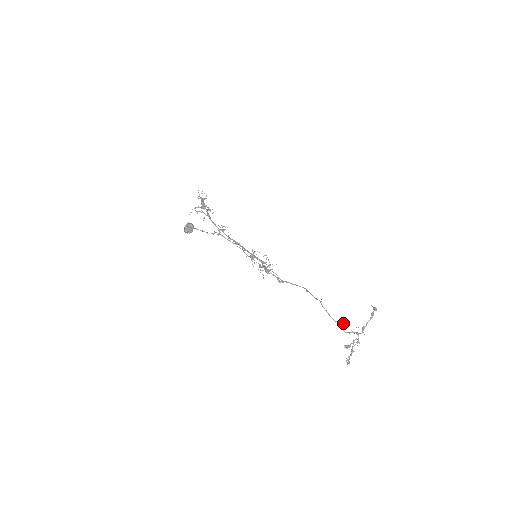
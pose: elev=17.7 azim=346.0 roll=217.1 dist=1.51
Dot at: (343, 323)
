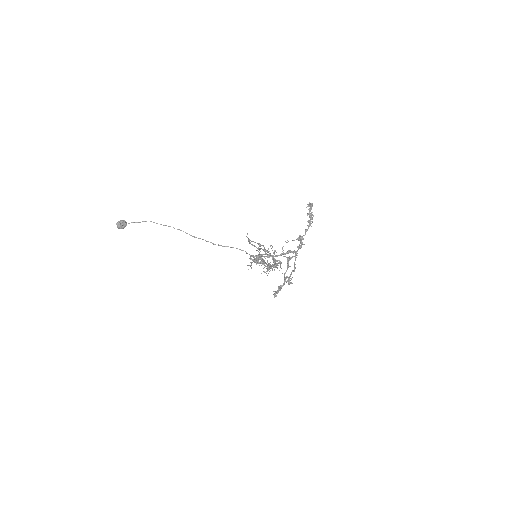
Dot at: occluded
